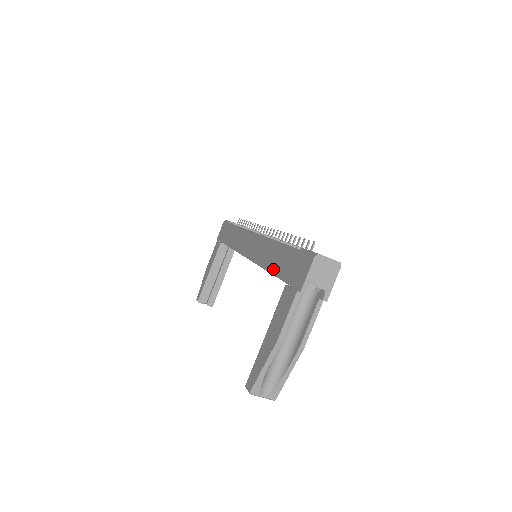
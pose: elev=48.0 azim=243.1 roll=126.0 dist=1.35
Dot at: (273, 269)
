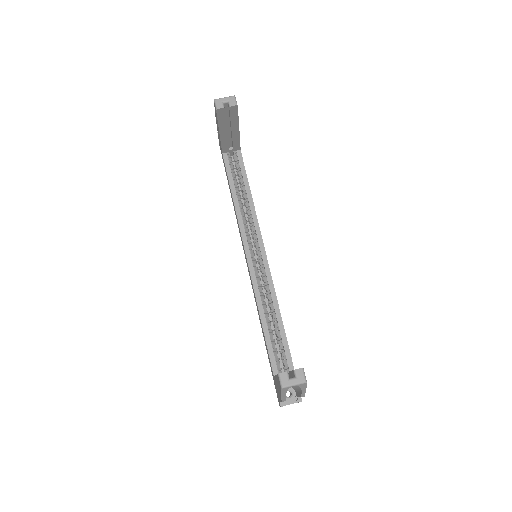
Dot at: (229, 183)
